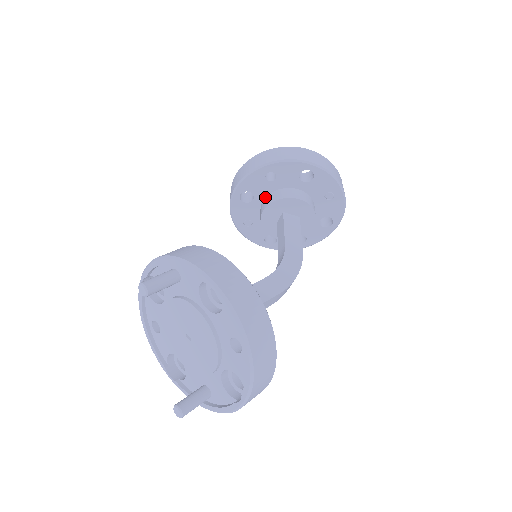
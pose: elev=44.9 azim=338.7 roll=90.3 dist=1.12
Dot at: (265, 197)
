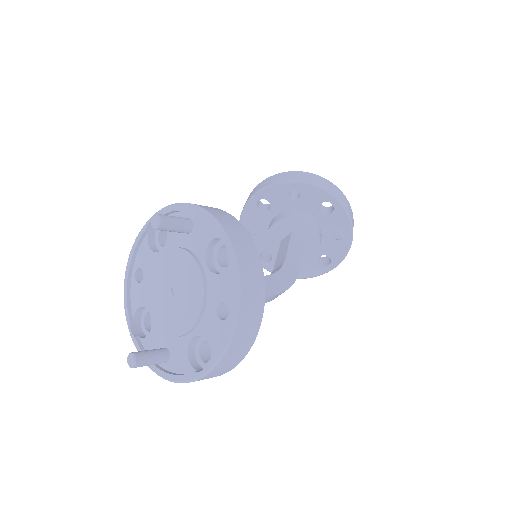
Dot at: (280, 212)
